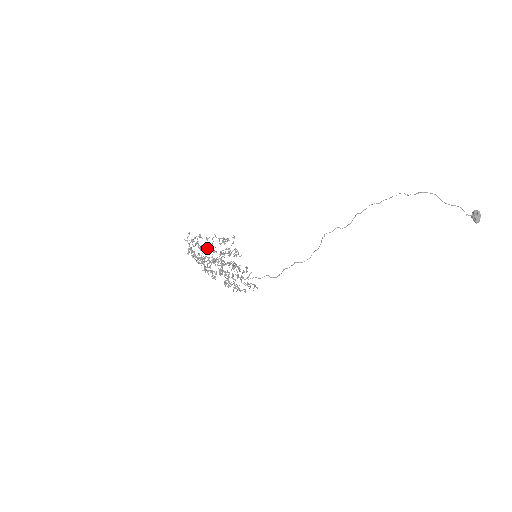
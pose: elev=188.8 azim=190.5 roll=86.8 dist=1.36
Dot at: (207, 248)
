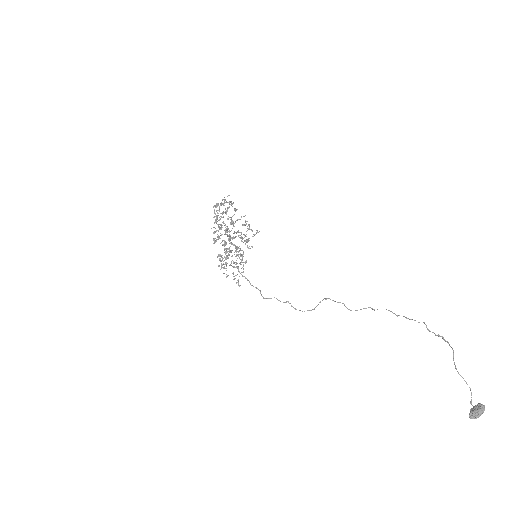
Dot at: occluded
